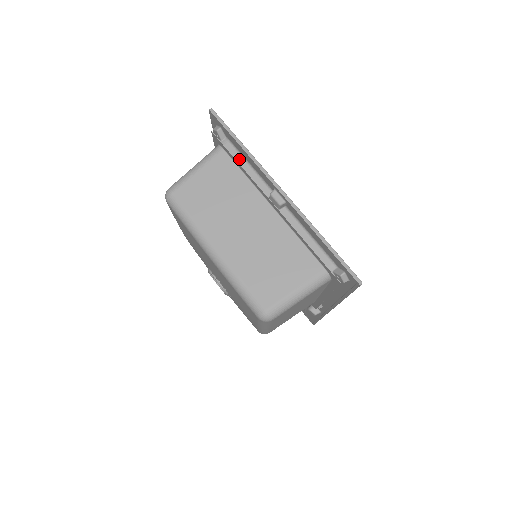
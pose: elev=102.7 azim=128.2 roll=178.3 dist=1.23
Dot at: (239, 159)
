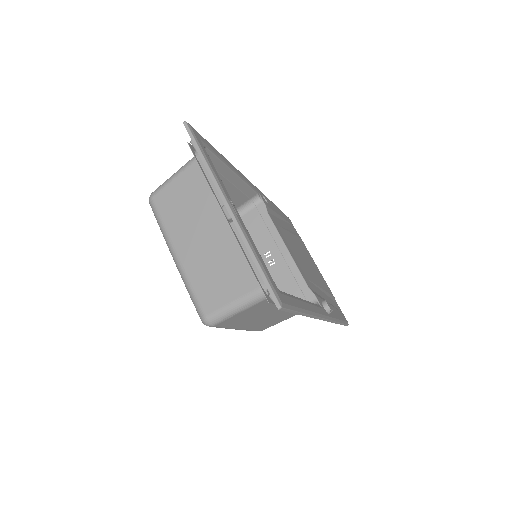
Dot at: occluded
